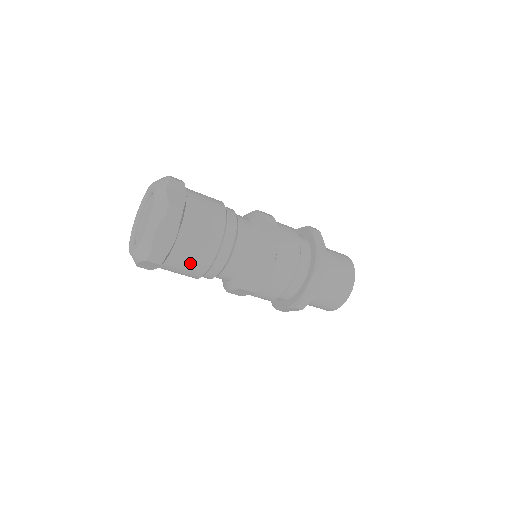
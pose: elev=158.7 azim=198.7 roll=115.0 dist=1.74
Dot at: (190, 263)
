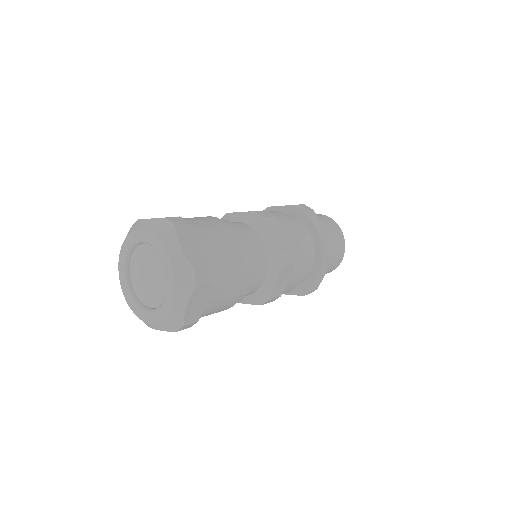
Dot at: (216, 310)
